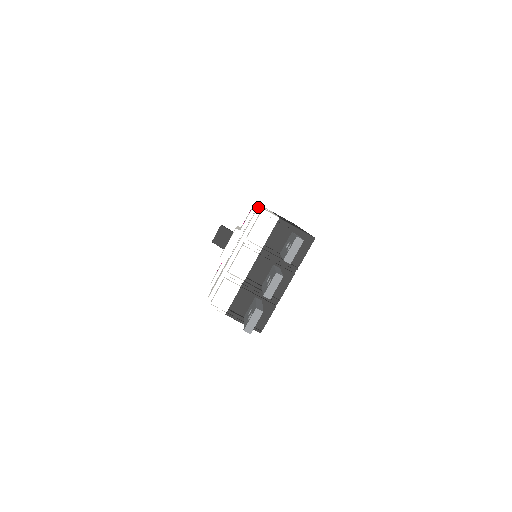
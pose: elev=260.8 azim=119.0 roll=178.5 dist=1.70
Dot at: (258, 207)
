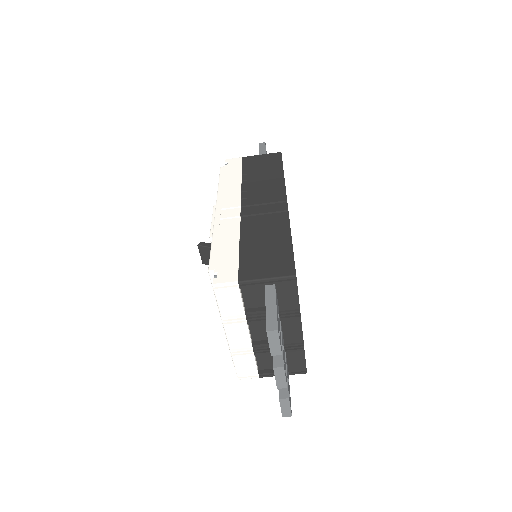
Dot at: (208, 272)
